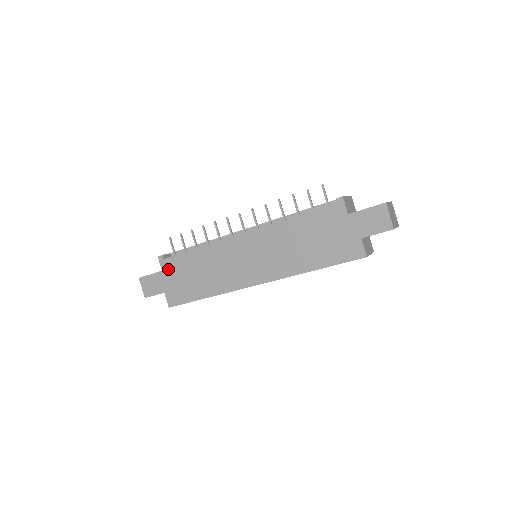
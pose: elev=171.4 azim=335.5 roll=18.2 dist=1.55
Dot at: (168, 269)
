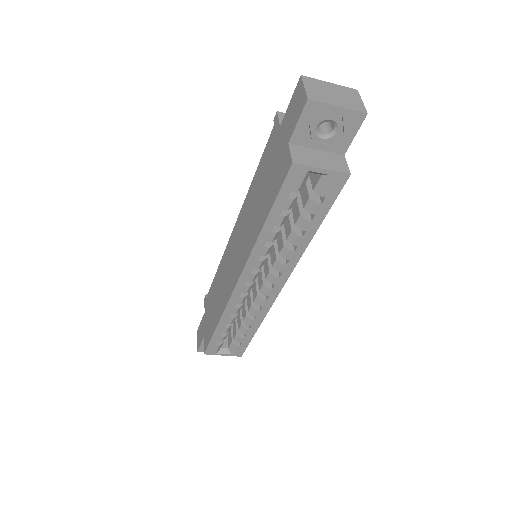
Dot at: (206, 308)
